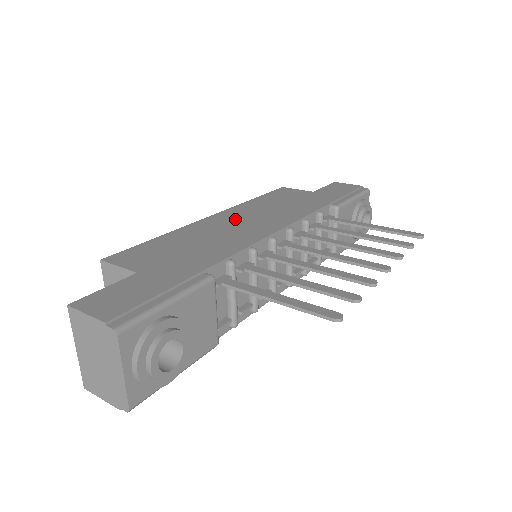
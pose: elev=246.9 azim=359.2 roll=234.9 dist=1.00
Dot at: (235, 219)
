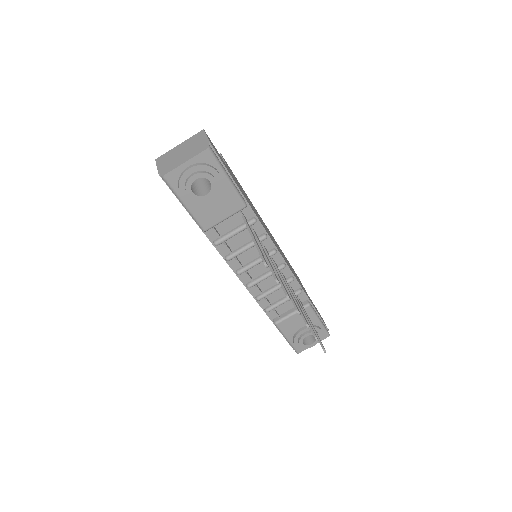
Dot at: occluded
